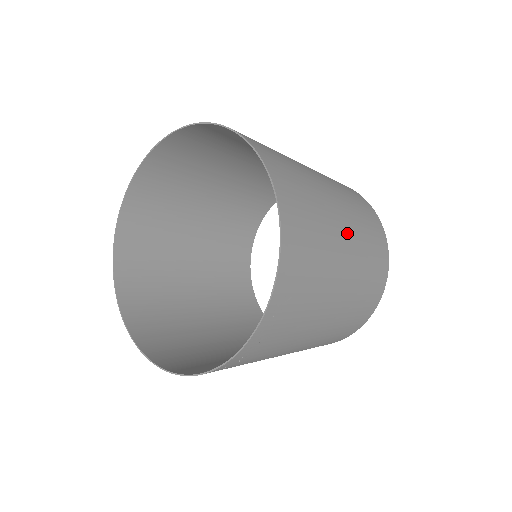
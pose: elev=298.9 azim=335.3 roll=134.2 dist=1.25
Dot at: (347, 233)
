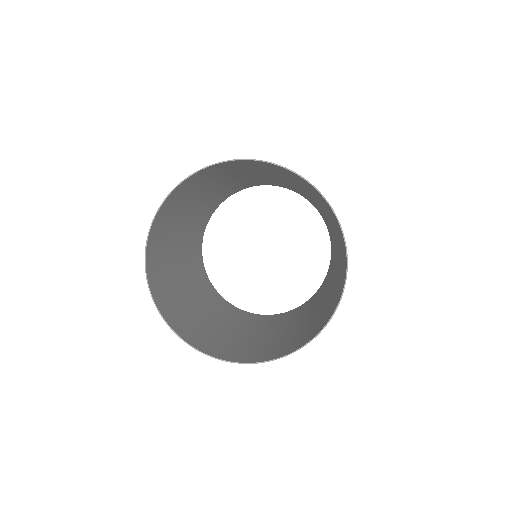
Dot at: (300, 187)
